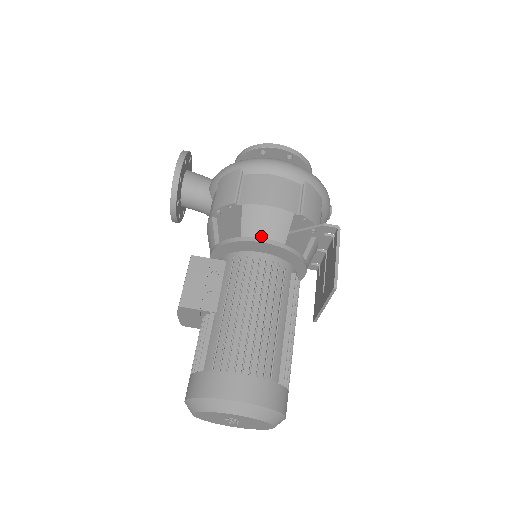
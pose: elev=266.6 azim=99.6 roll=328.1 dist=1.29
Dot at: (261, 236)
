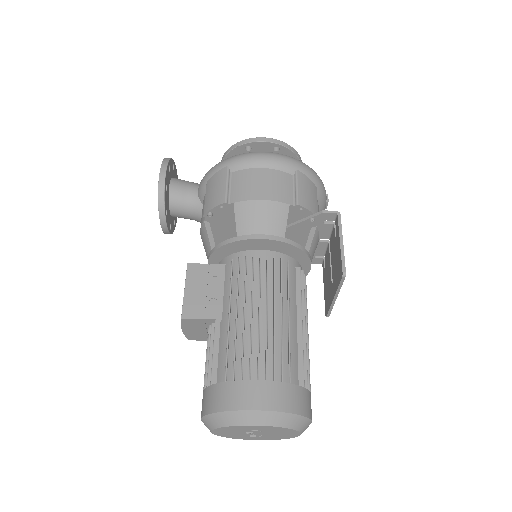
Dot at: (258, 232)
